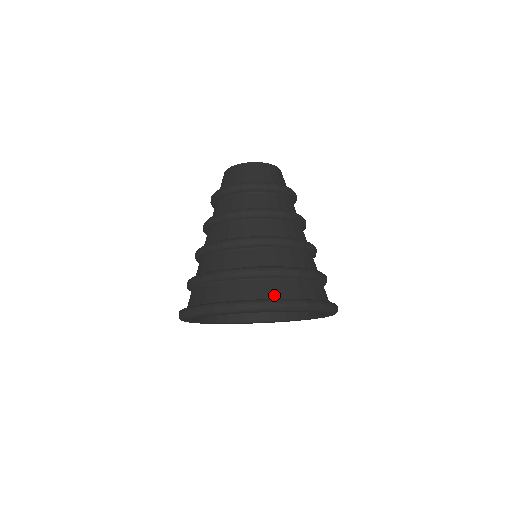
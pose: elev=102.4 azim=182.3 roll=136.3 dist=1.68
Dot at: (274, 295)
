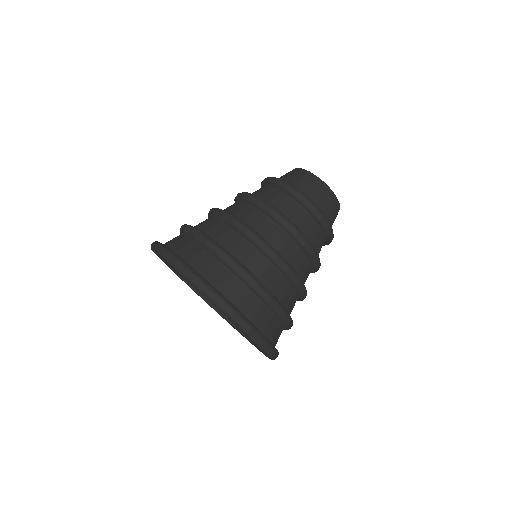
Dot at: (185, 256)
